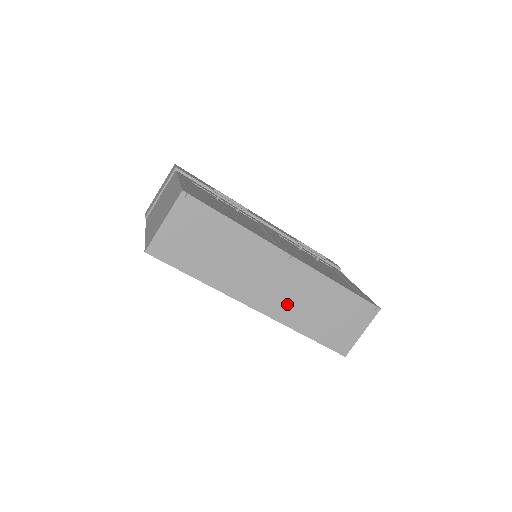
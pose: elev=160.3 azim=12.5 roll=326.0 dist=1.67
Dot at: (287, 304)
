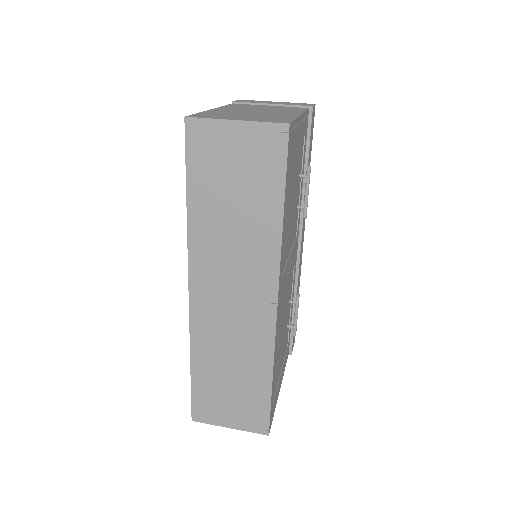
Dot at: (216, 326)
